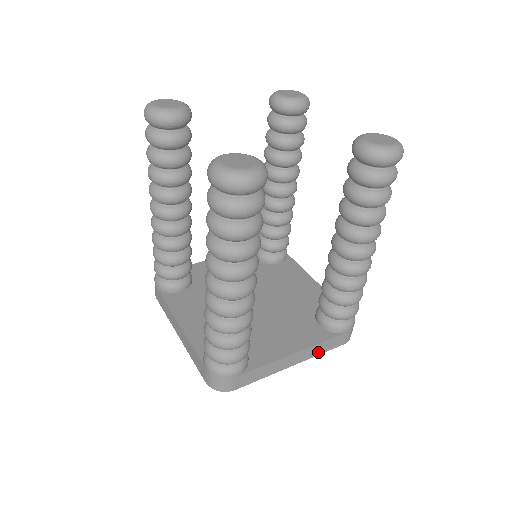
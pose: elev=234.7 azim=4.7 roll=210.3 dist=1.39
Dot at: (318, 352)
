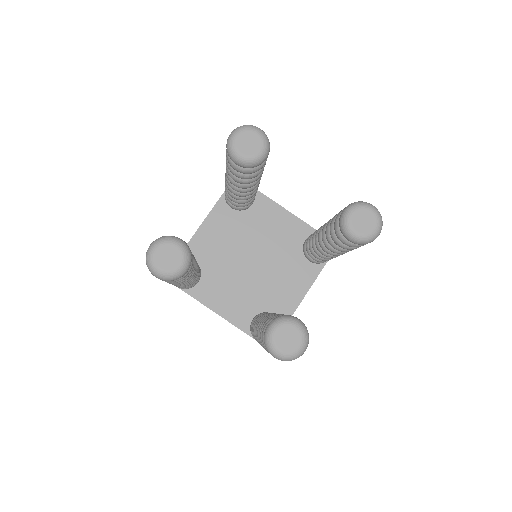
Dot at: occluded
